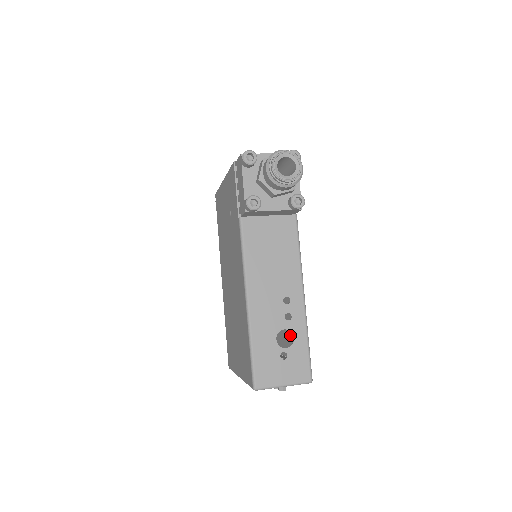
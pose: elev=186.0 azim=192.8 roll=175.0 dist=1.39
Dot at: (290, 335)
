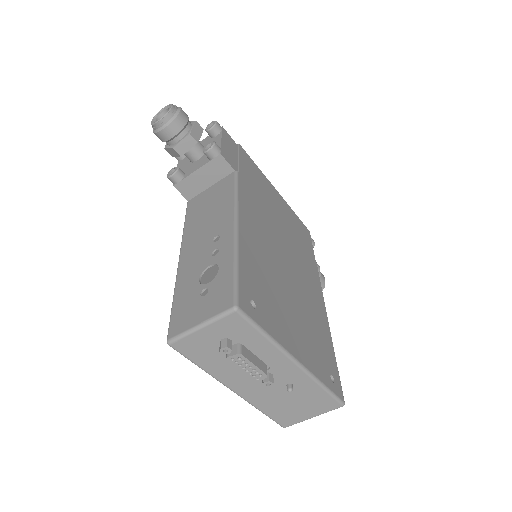
Dot at: (280, 308)
